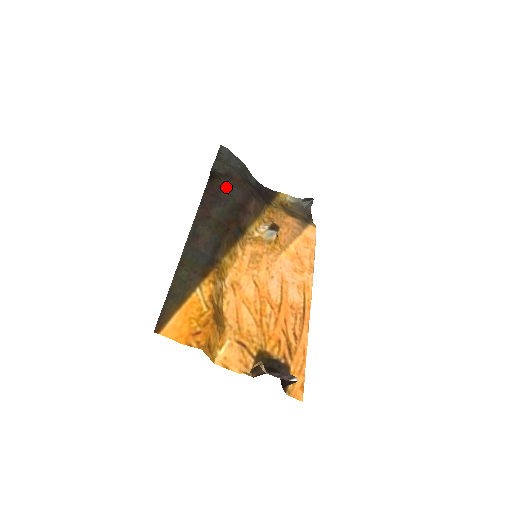
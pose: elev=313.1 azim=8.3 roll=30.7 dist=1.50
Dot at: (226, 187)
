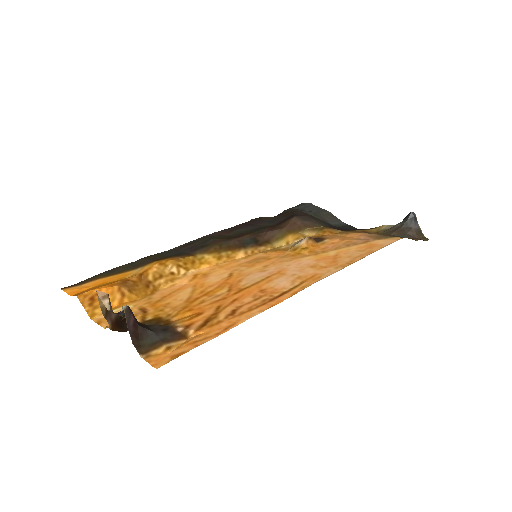
Dot at: (272, 220)
